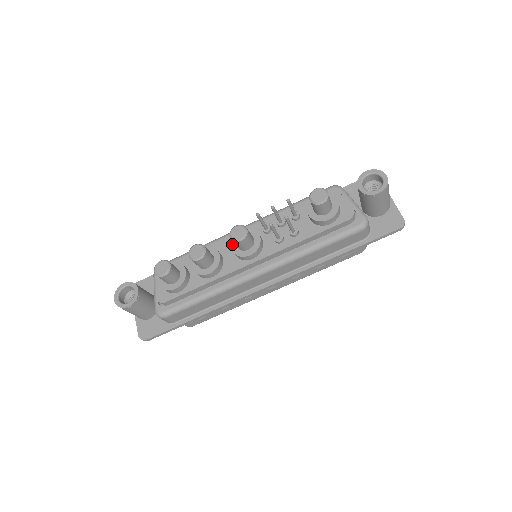
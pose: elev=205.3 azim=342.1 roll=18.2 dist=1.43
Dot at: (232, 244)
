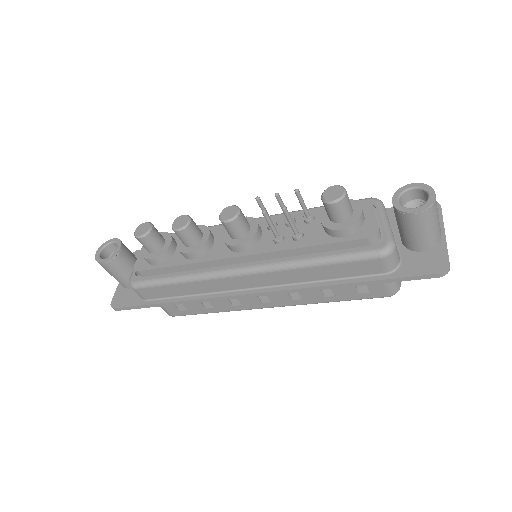
Dot at: occluded
